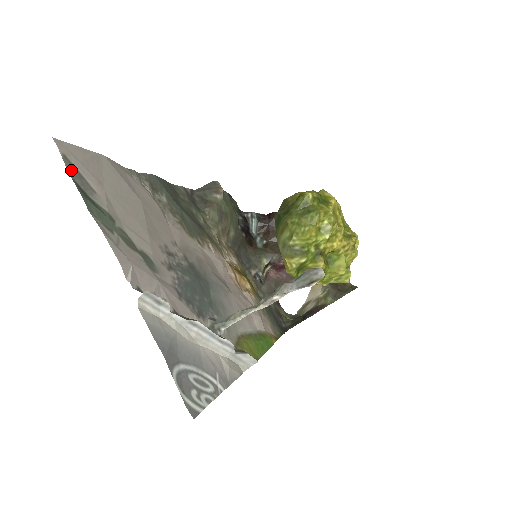
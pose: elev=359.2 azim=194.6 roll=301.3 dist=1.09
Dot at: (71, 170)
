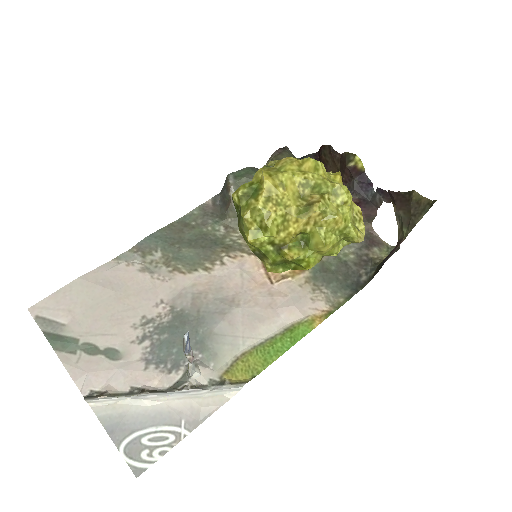
Dot at: (43, 324)
